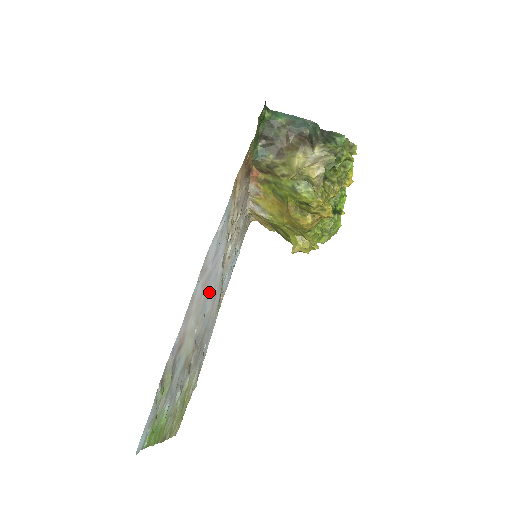
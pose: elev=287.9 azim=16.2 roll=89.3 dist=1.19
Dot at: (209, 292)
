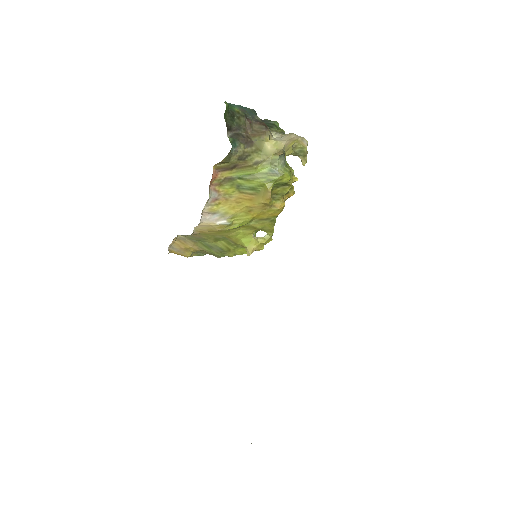
Dot at: occluded
